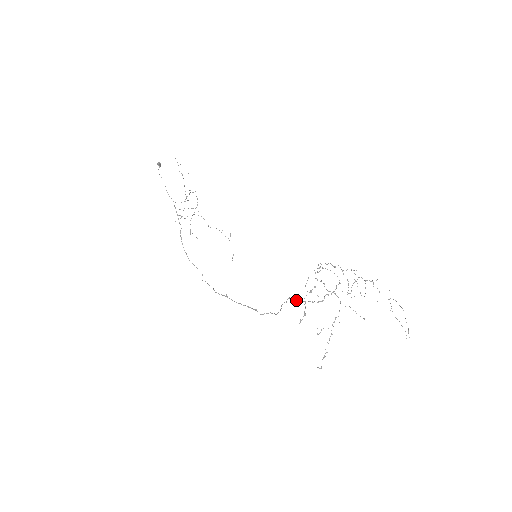
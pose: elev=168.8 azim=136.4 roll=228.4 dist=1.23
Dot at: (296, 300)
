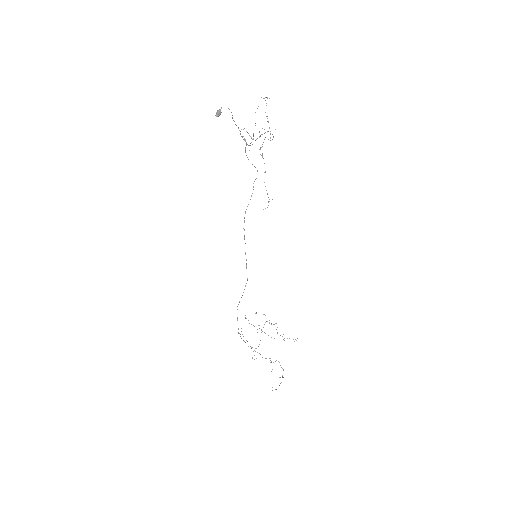
Dot at: (237, 317)
